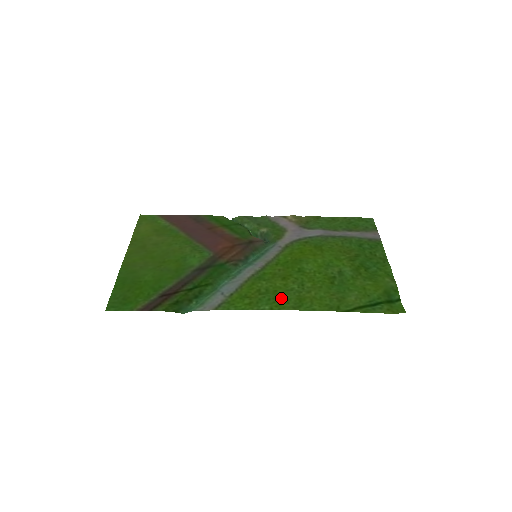
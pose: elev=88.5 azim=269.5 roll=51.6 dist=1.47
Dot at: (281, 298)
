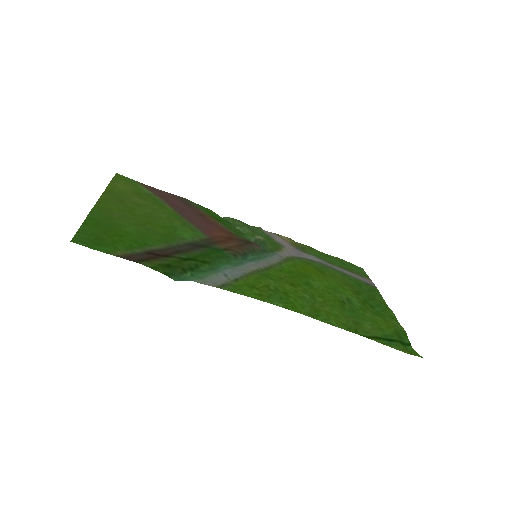
Dot at: (294, 301)
